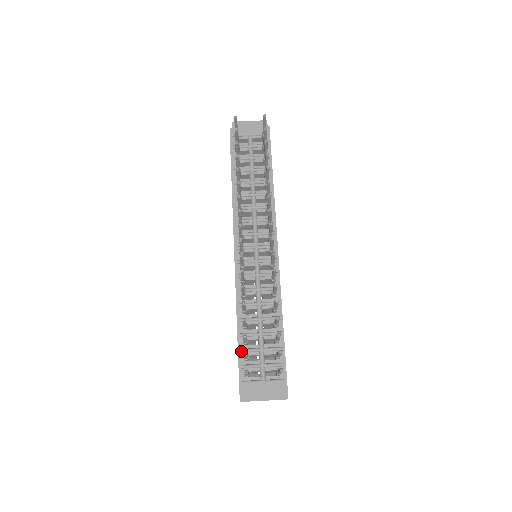
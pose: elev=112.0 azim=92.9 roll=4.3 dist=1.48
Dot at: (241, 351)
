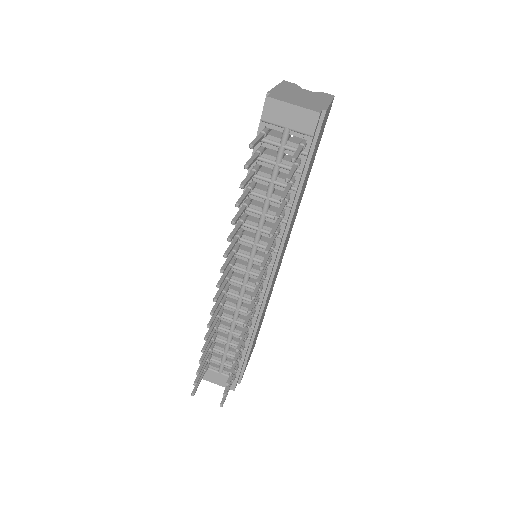
Dot at: occluded
